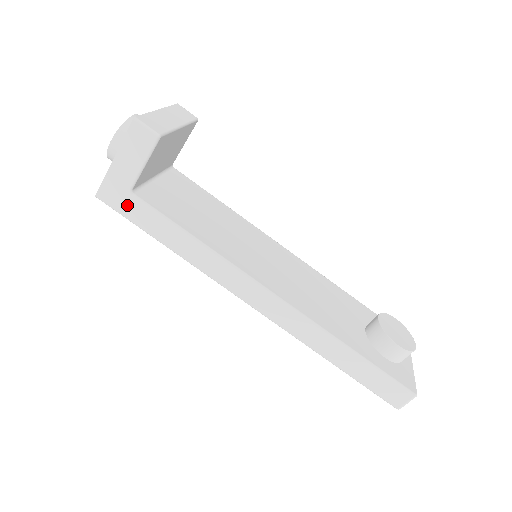
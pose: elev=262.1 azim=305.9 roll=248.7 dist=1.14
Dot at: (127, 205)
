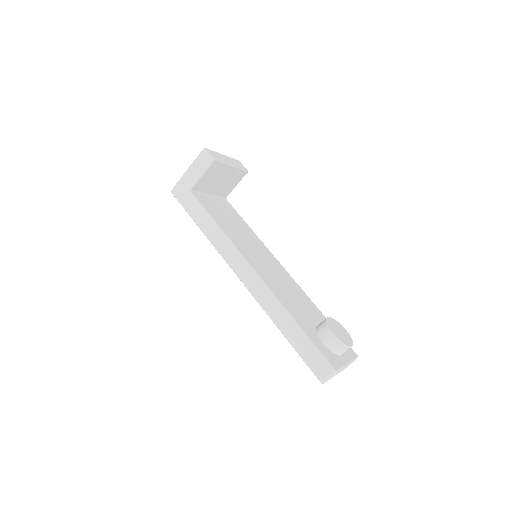
Dot at: (186, 198)
